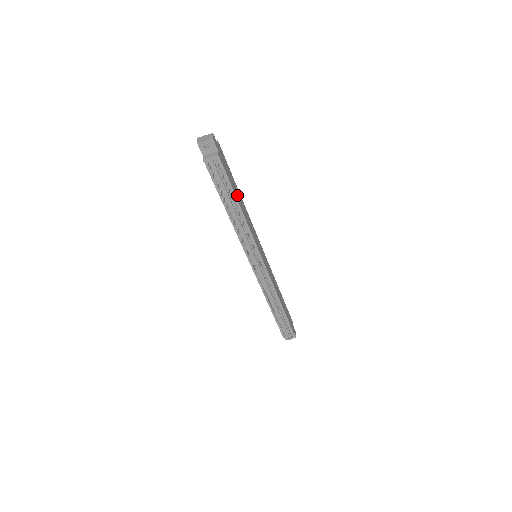
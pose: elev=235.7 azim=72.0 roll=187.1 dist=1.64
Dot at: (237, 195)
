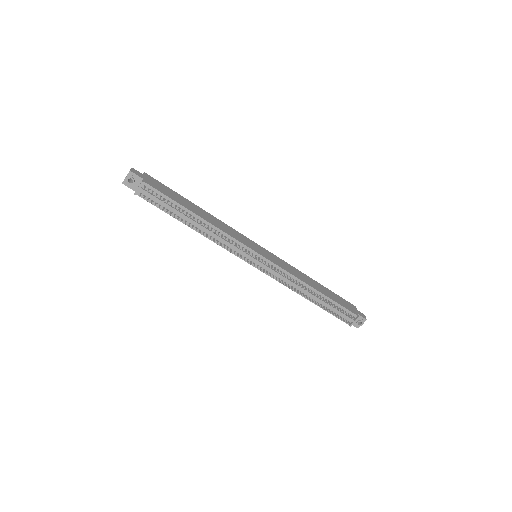
Dot at: (191, 208)
